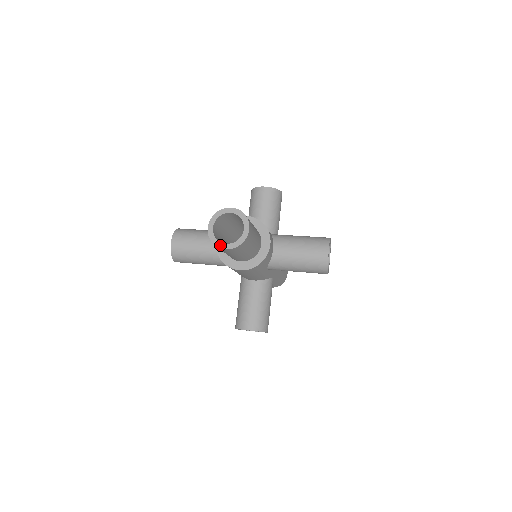
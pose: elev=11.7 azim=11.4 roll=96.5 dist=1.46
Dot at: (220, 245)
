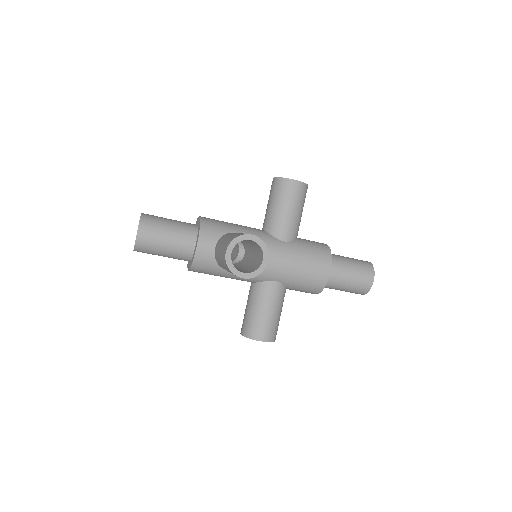
Dot at: occluded
